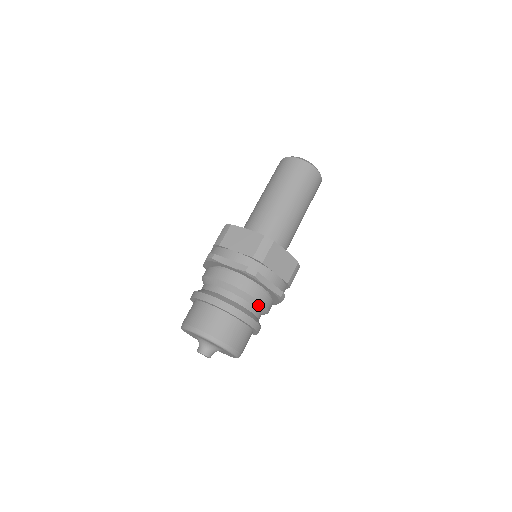
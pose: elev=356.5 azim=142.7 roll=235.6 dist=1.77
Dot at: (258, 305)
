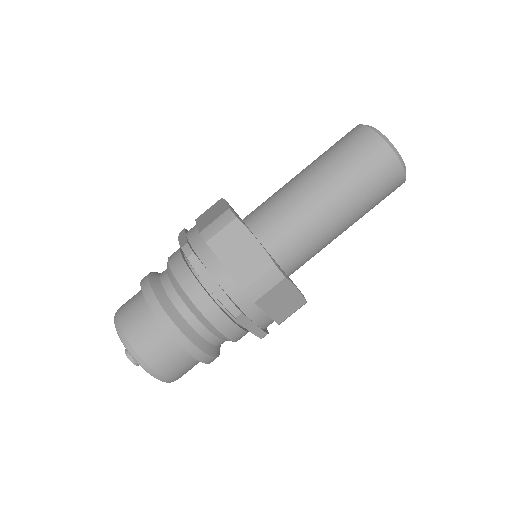
Dot at: (192, 307)
